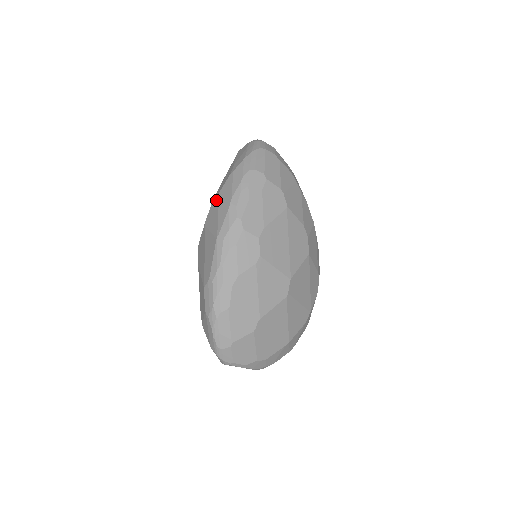
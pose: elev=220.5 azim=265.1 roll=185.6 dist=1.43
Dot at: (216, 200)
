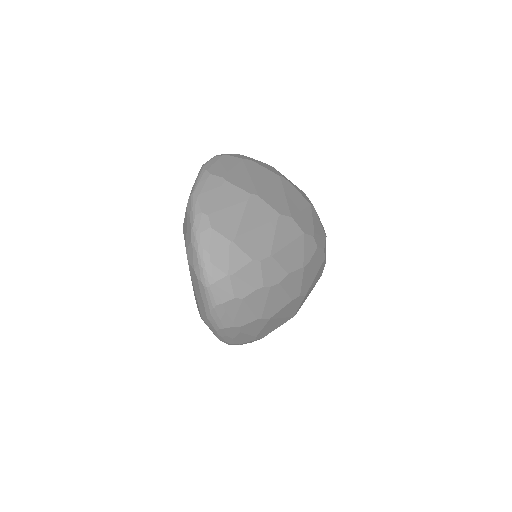
Dot at: occluded
